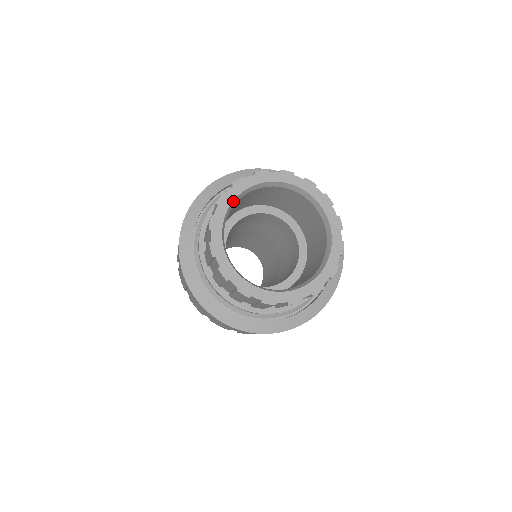
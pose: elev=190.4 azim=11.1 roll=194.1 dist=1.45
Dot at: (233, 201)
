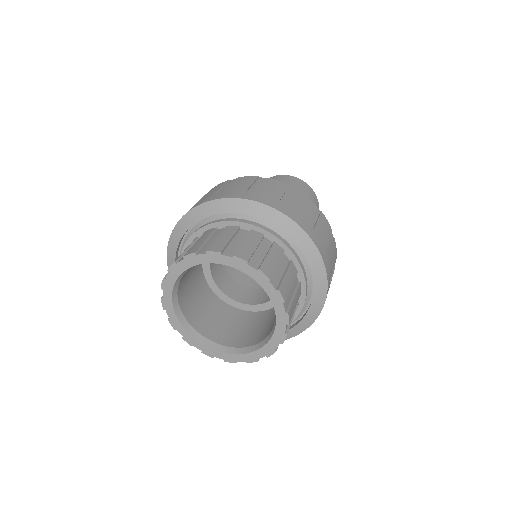
Dot at: (220, 263)
